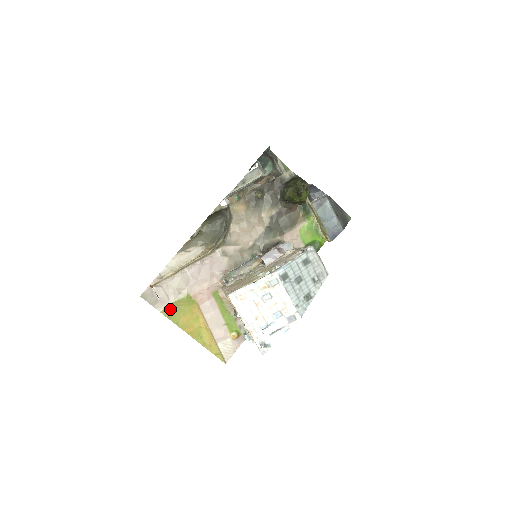
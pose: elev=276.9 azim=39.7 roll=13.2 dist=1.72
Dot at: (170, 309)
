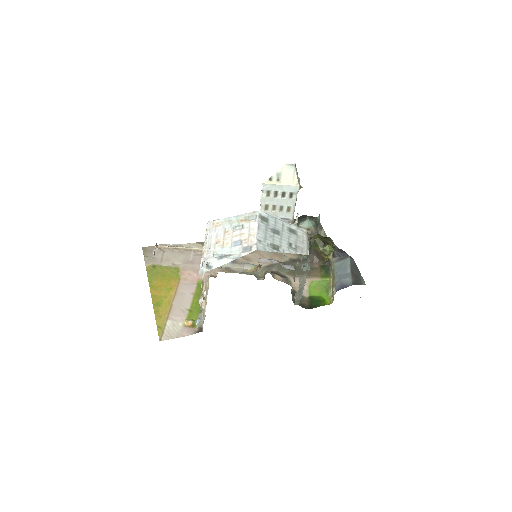
Dot at: (155, 269)
